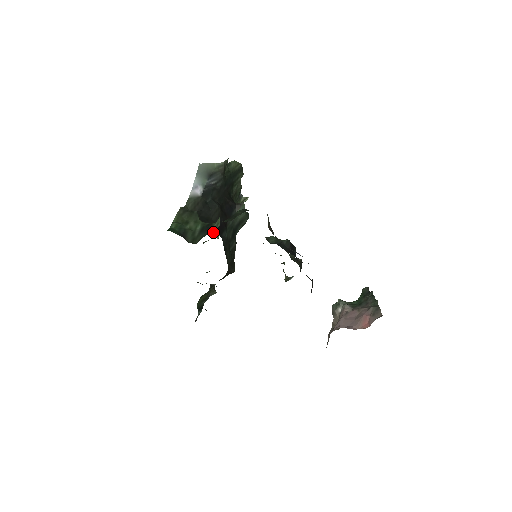
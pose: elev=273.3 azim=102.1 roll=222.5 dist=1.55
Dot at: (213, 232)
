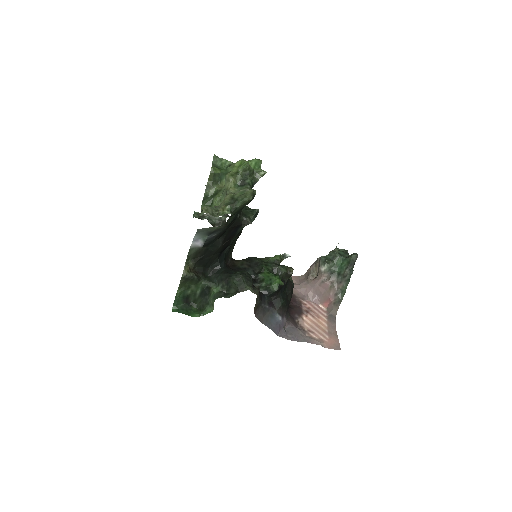
Dot at: (214, 266)
